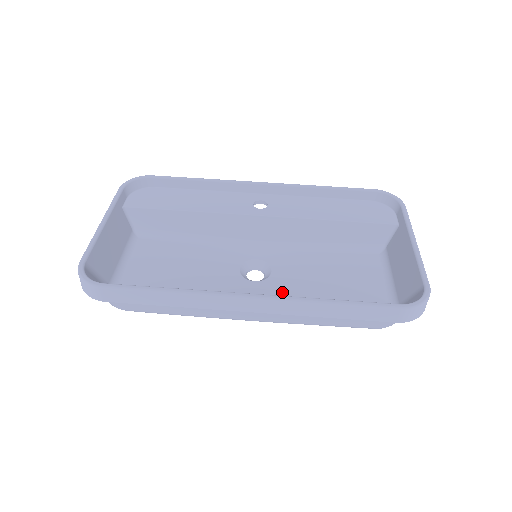
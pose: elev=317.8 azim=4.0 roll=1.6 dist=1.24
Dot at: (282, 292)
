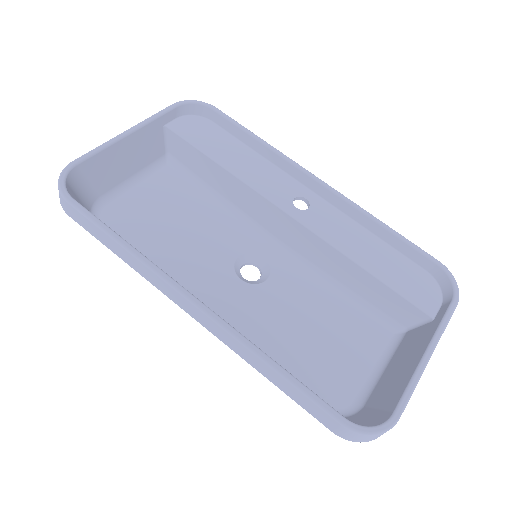
Dot at: (258, 309)
